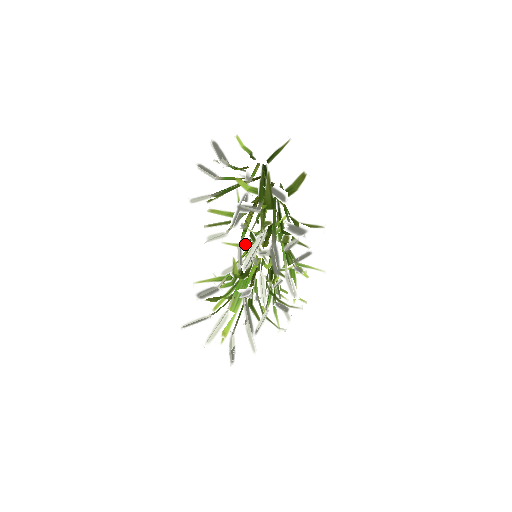
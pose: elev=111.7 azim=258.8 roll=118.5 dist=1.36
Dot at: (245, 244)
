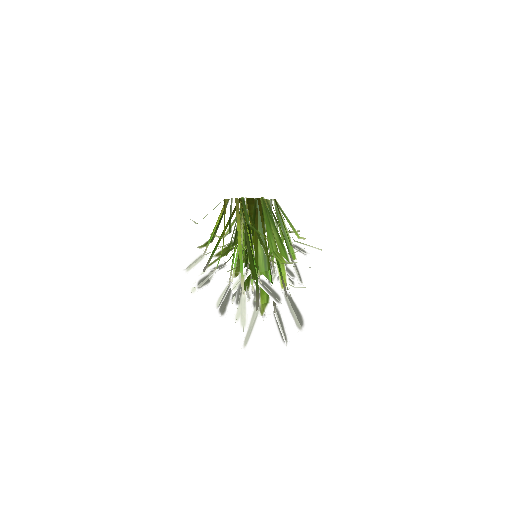
Dot at: occluded
